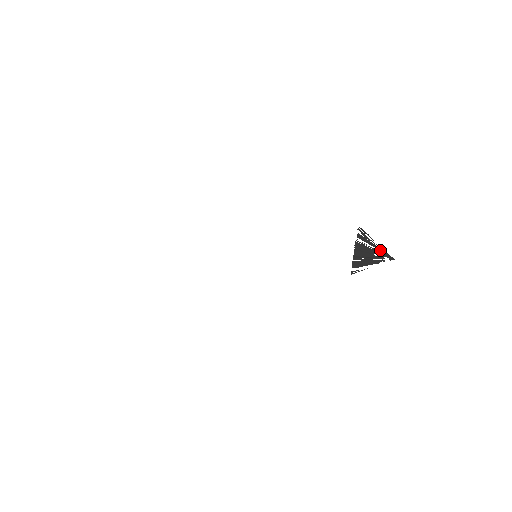
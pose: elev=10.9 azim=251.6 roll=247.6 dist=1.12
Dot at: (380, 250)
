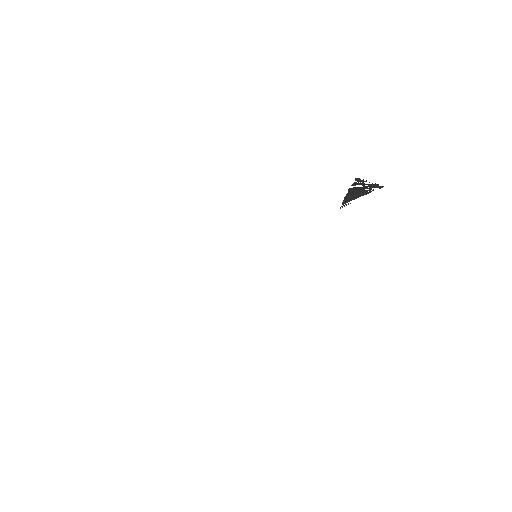
Dot at: (372, 185)
